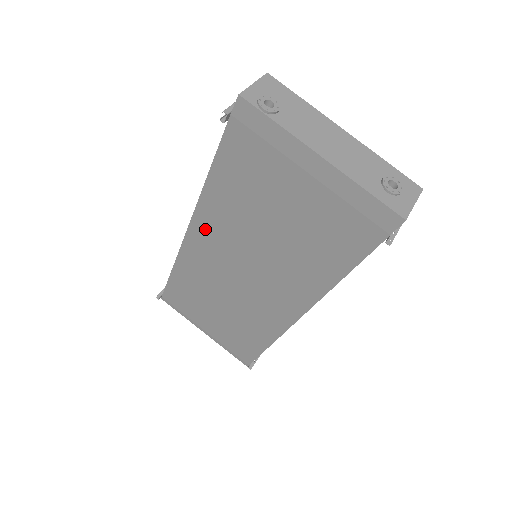
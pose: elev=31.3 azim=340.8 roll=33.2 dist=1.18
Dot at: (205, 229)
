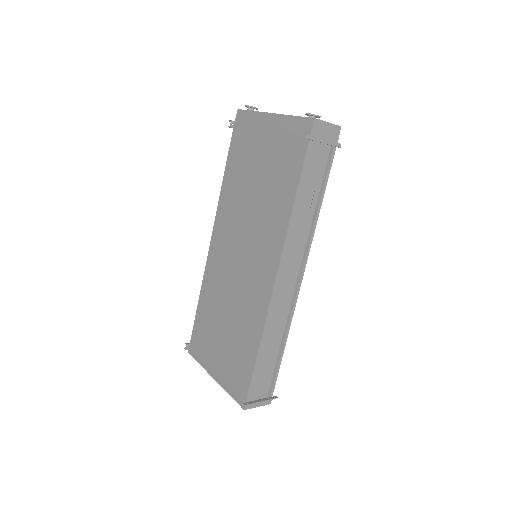
Dot at: (220, 229)
